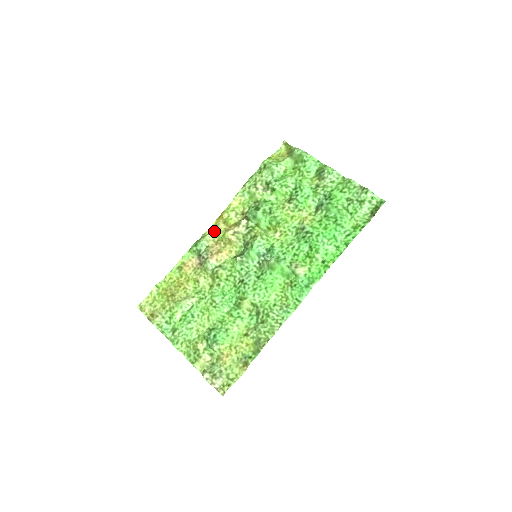
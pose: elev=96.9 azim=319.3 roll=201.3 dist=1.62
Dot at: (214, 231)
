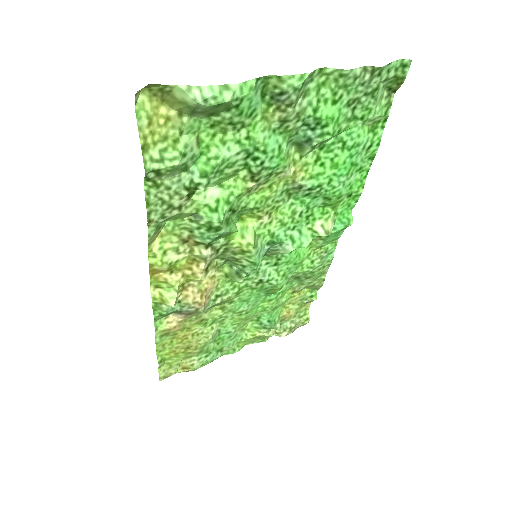
Dot at: (174, 292)
